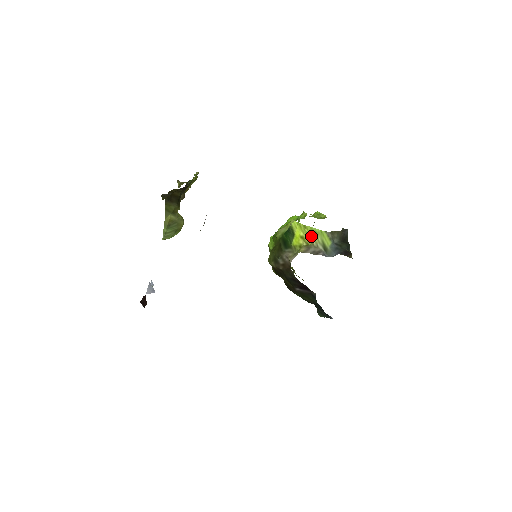
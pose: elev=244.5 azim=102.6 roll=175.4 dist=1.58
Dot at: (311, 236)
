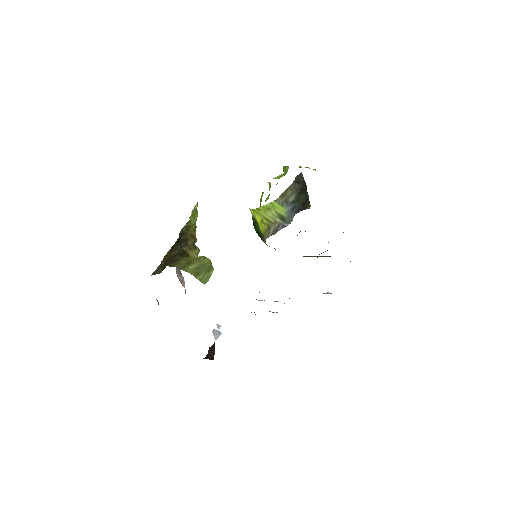
Dot at: (266, 215)
